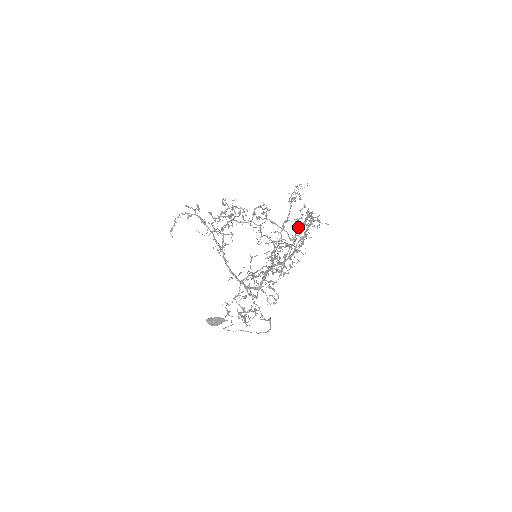
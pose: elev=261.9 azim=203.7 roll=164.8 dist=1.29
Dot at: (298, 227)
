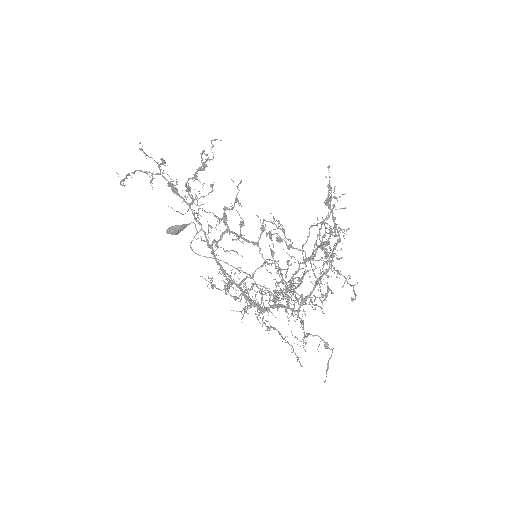
Dot at: (320, 248)
